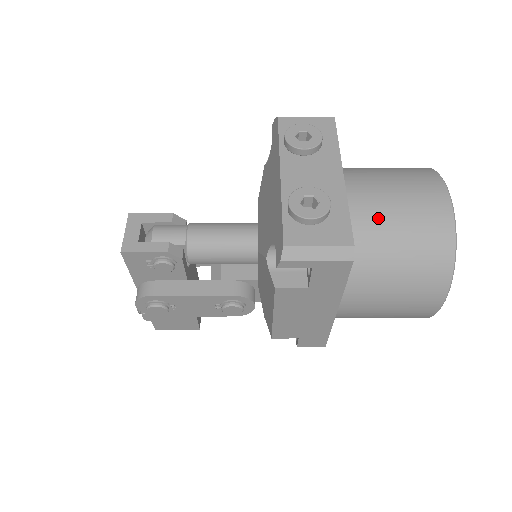
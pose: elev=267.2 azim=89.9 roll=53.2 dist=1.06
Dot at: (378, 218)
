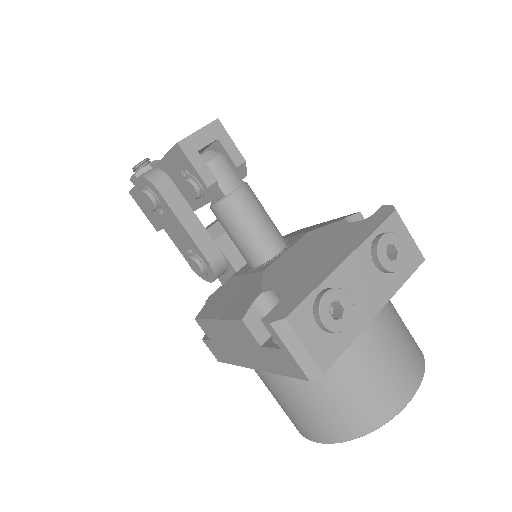
Dot at: (358, 359)
